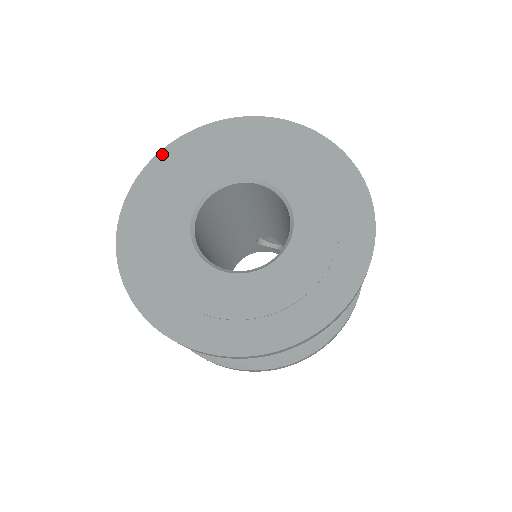
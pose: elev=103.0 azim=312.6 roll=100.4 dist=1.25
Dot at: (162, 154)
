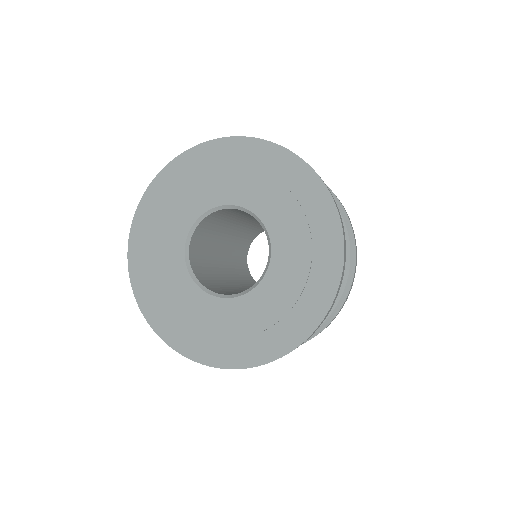
Dot at: (190, 152)
